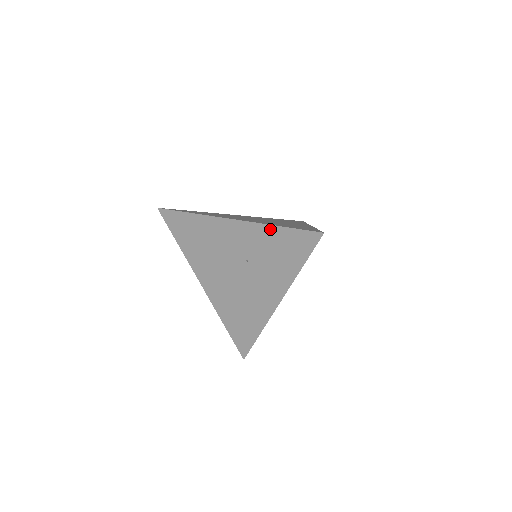
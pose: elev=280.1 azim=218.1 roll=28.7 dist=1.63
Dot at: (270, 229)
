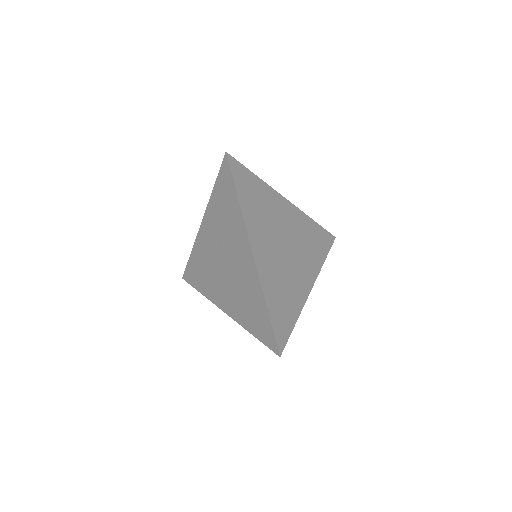
Dot at: (213, 198)
